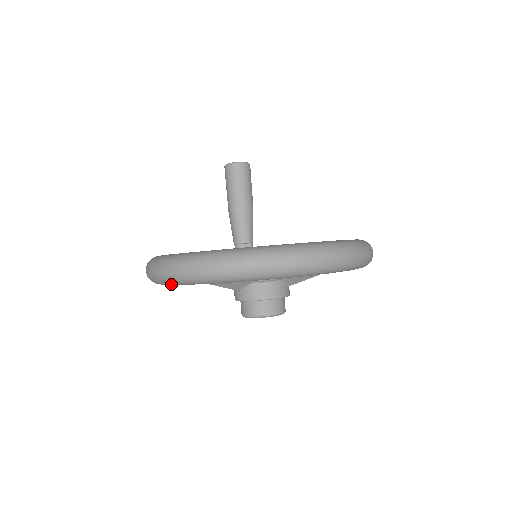
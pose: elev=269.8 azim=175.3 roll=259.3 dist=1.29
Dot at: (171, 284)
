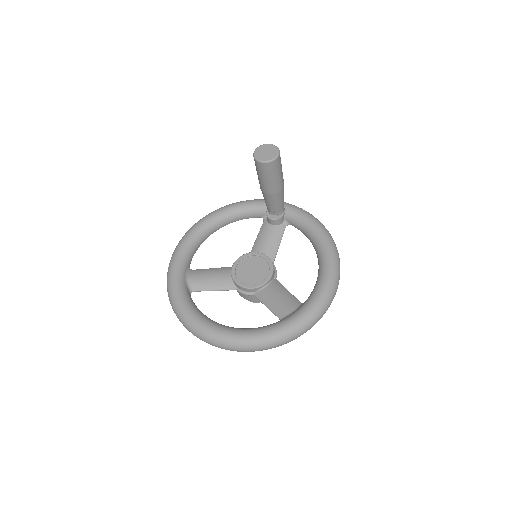
Dot at: occluded
